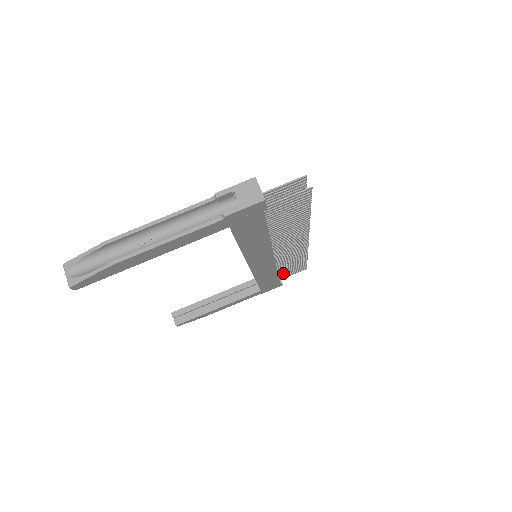
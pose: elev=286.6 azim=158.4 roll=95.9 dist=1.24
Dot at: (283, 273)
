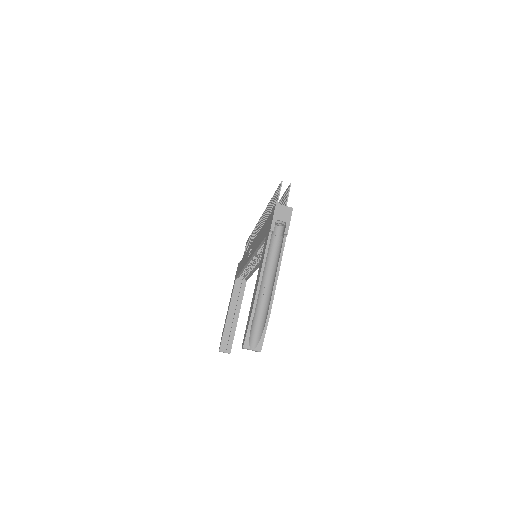
Dot at: occluded
